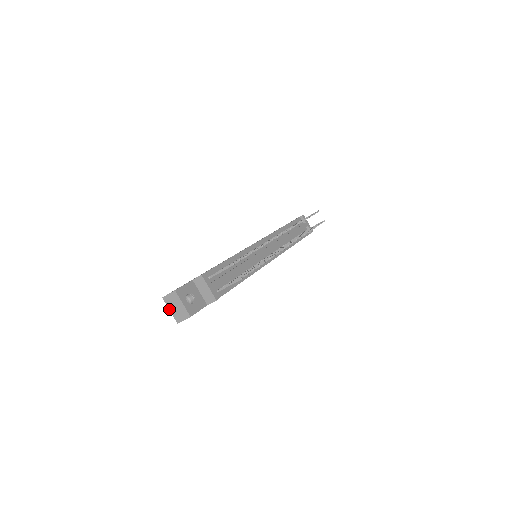
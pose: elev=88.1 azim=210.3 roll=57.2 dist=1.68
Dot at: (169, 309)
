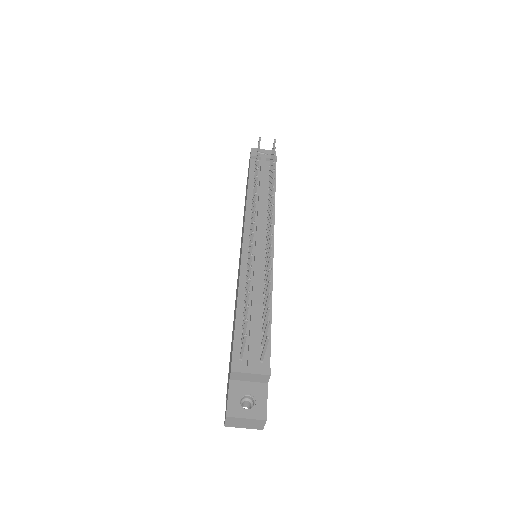
Dot at: occluded
